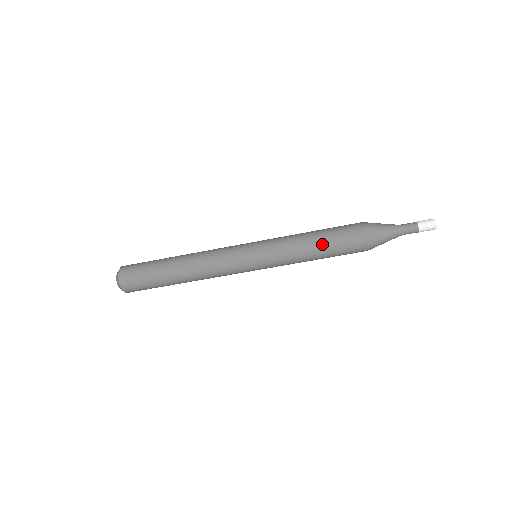
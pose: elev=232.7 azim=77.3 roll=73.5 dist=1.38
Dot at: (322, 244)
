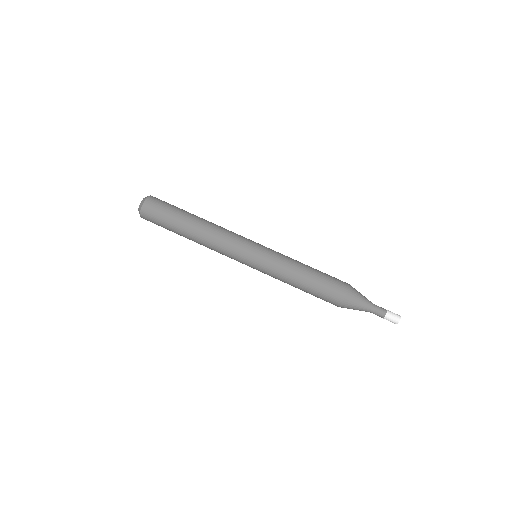
Dot at: (314, 271)
